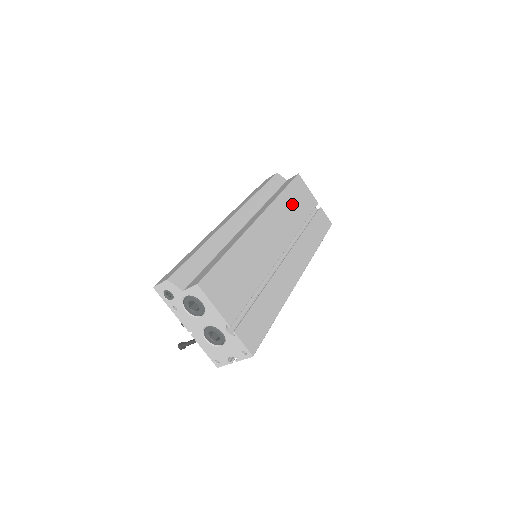
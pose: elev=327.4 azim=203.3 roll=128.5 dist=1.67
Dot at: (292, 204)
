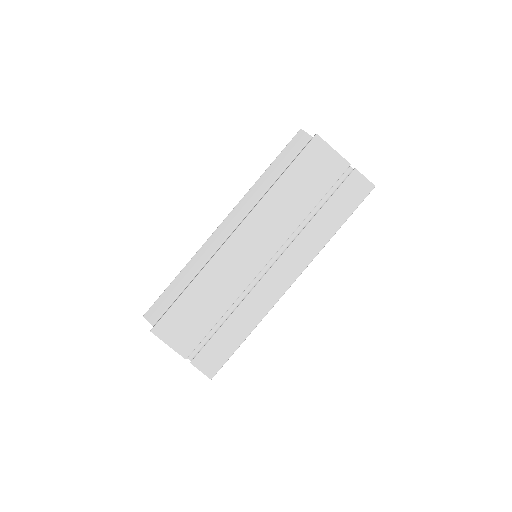
Dot at: (294, 190)
